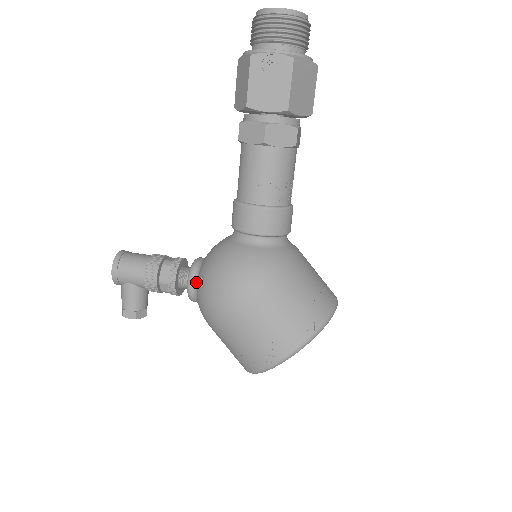
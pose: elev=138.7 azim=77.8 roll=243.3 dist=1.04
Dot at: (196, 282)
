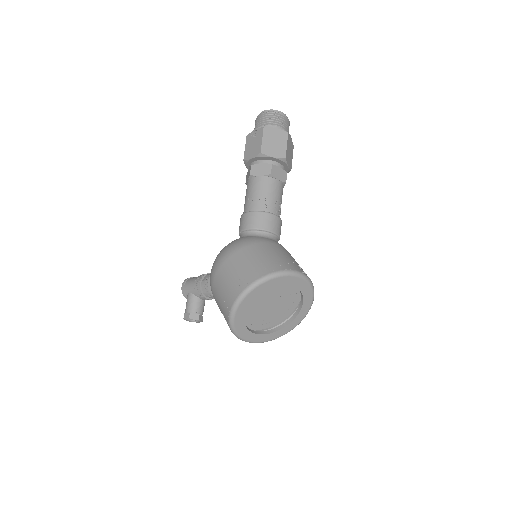
Dot at: occluded
